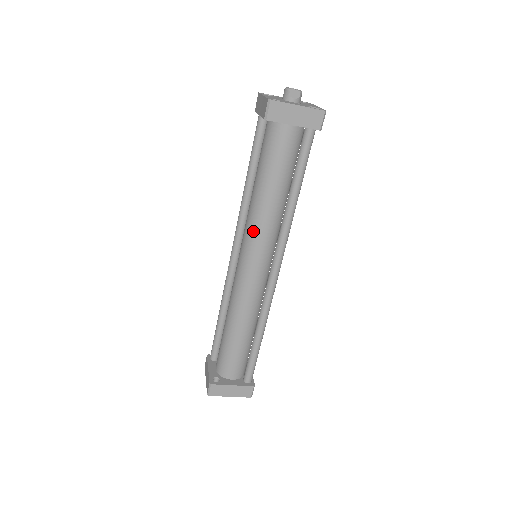
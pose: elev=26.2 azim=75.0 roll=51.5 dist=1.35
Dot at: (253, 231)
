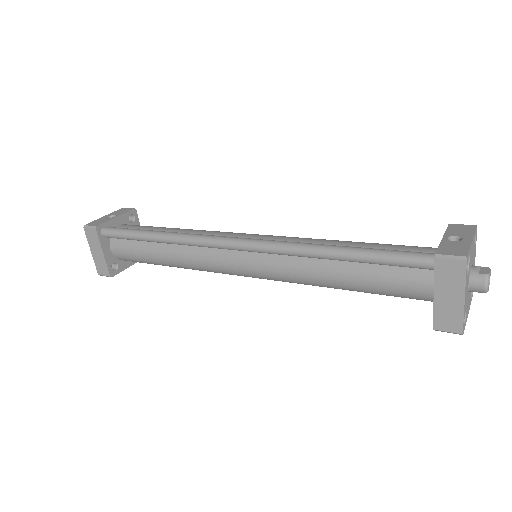
Dot at: occluded
